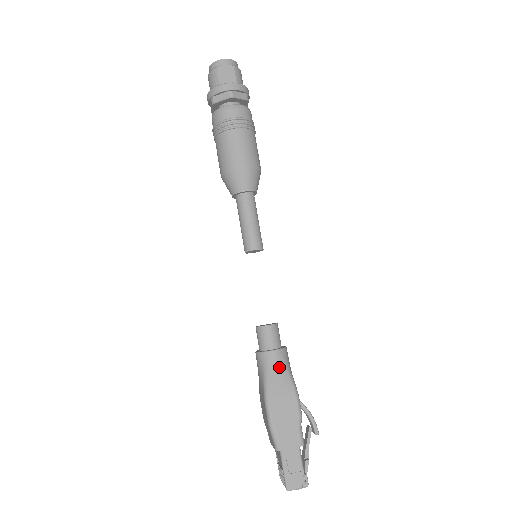
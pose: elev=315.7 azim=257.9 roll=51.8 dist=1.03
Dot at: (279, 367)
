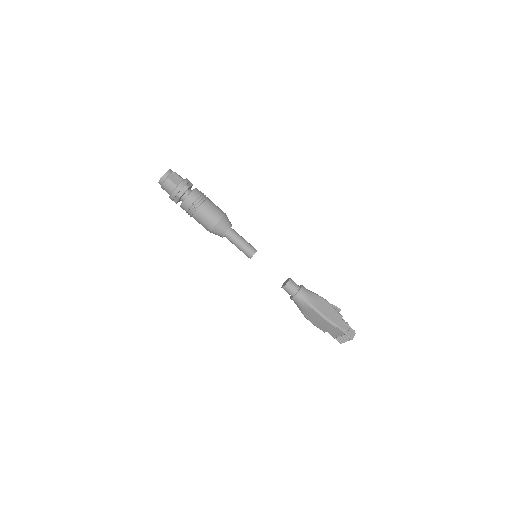
Dot at: (308, 294)
